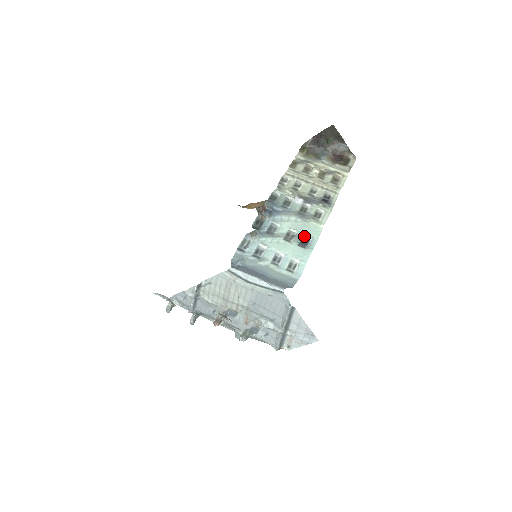
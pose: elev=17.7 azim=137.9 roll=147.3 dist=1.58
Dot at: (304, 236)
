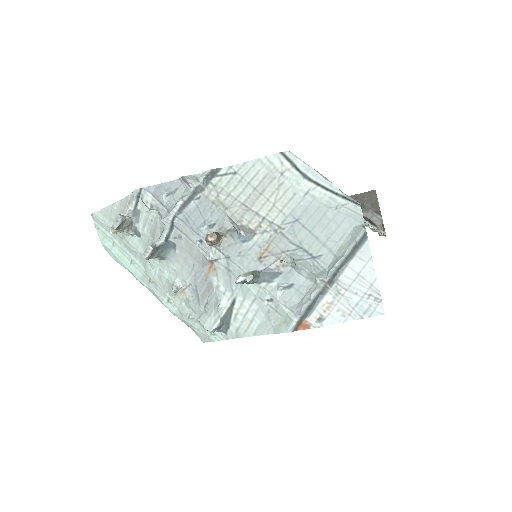
Dot at: occluded
